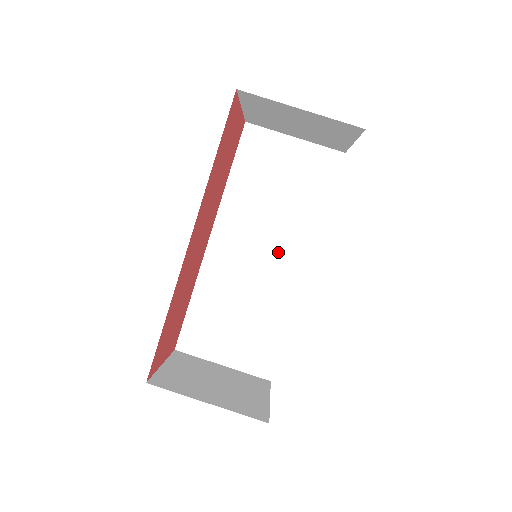
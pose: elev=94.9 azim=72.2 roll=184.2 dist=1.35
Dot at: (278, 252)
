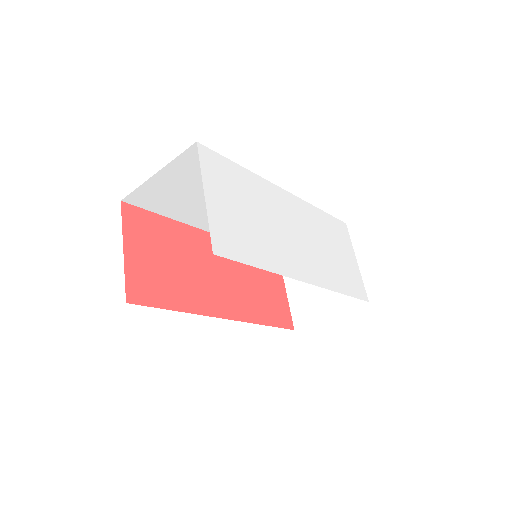
Dot at: occluded
